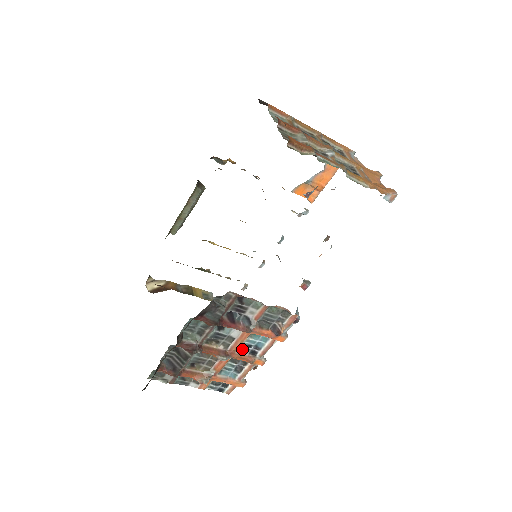
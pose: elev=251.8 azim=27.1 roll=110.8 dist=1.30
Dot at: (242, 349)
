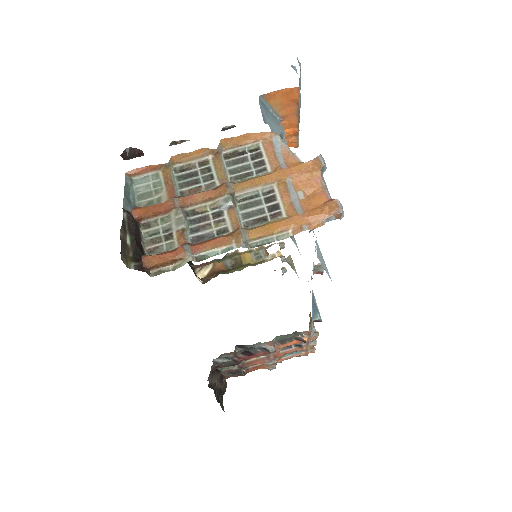
Dot at: (284, 348)
